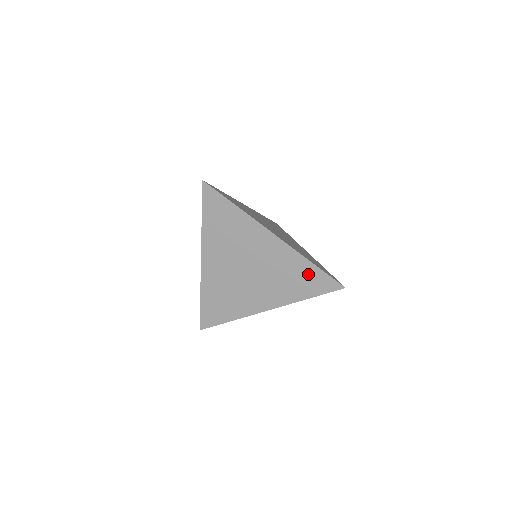
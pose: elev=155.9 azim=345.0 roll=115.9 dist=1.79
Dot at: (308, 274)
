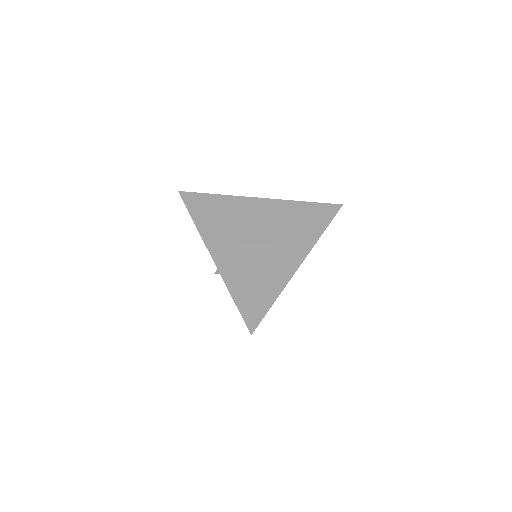
Dot at: (308, 212)
